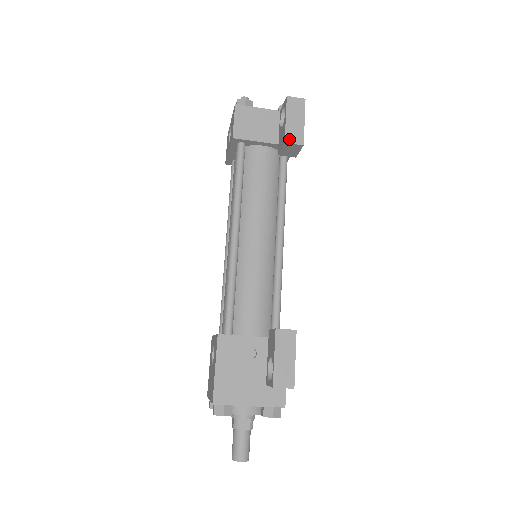
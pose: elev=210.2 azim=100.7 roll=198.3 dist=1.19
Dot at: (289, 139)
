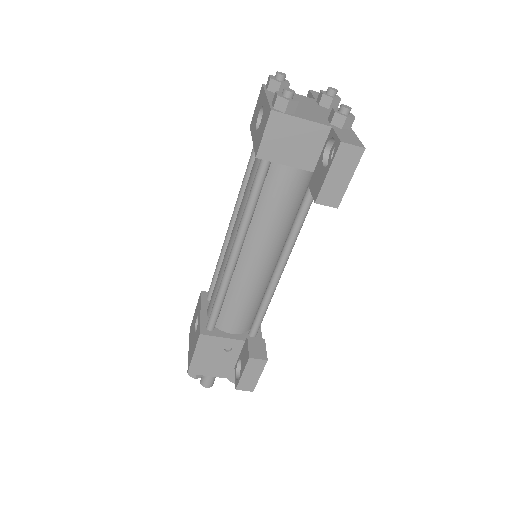
Dot at: (322, 199)
